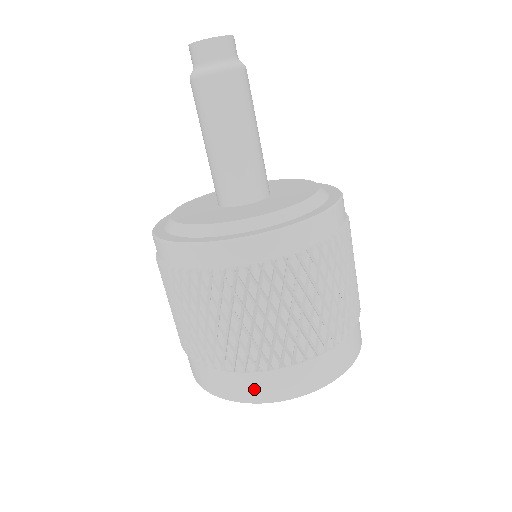
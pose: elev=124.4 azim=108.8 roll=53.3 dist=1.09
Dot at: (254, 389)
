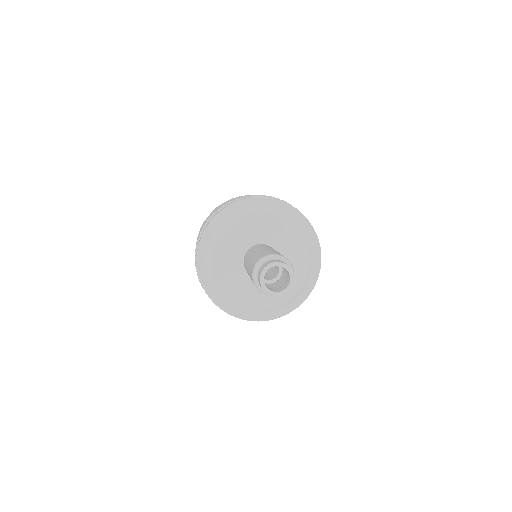
Dot at: occluded
